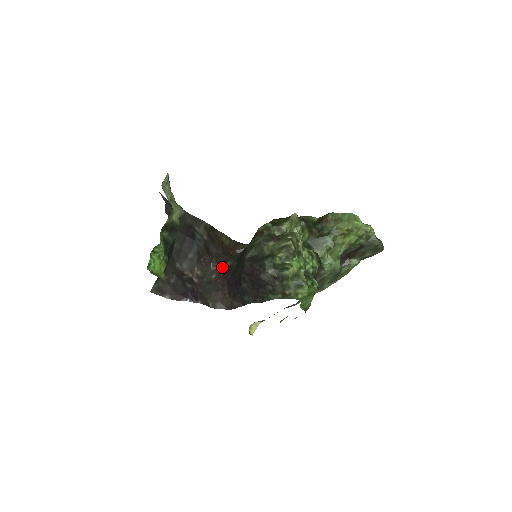
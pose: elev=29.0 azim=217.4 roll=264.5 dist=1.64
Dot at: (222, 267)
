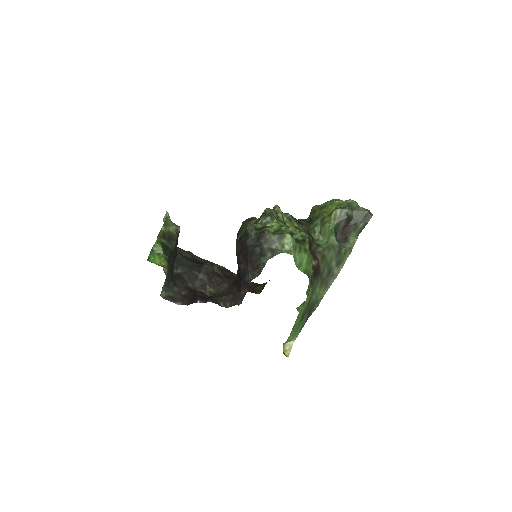
Dot at: occluded
